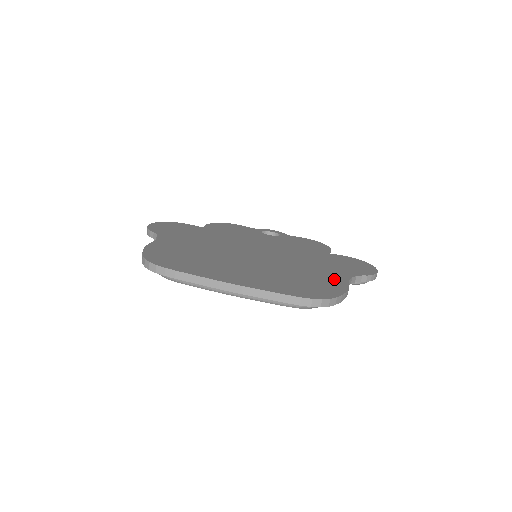
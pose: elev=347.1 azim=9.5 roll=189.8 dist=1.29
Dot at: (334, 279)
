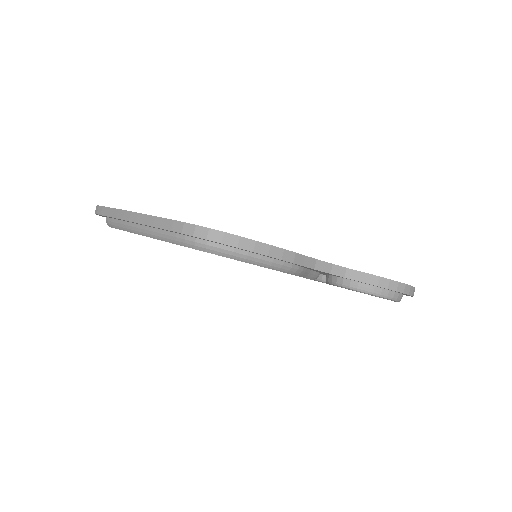
Dot at: occluded
